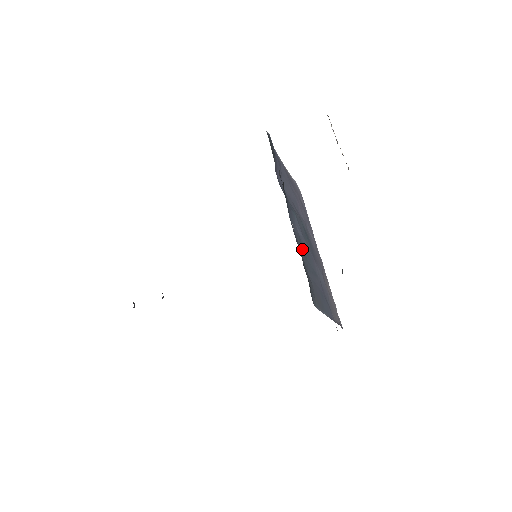
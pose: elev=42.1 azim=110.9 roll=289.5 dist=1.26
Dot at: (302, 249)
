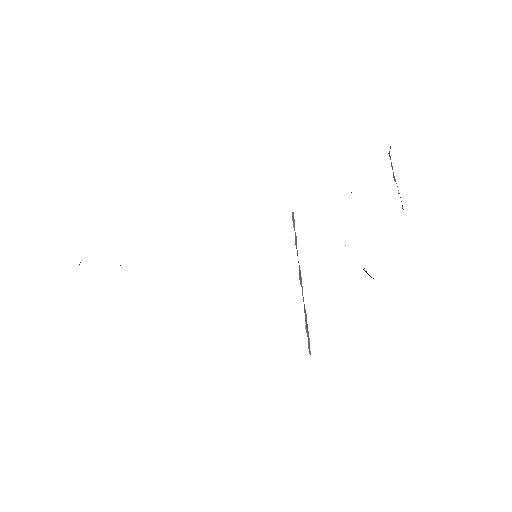
Dot at: occluded
